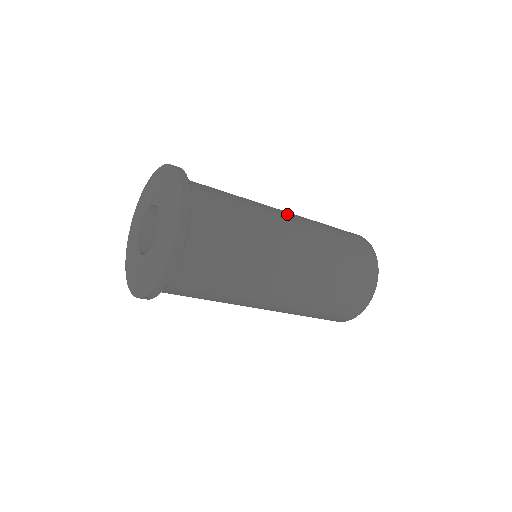
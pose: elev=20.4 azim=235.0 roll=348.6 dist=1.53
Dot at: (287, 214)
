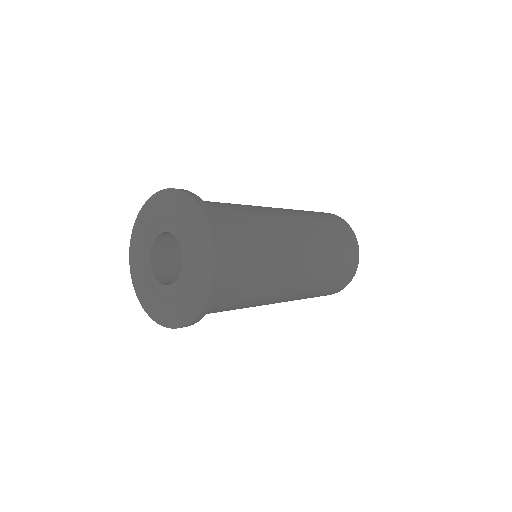
Dot at: (301, 266)
